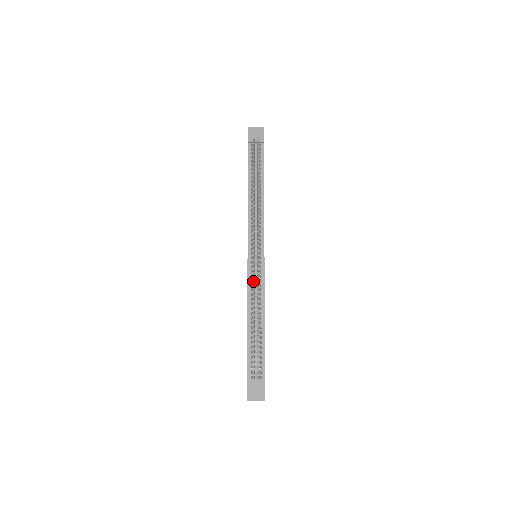
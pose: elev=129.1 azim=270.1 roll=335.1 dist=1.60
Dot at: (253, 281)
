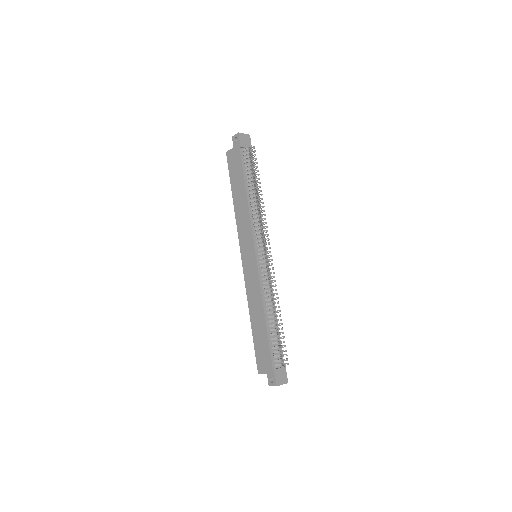
Dot at: (263, 279)
